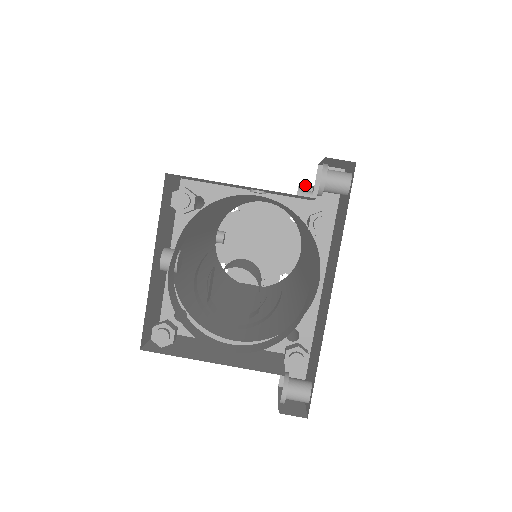
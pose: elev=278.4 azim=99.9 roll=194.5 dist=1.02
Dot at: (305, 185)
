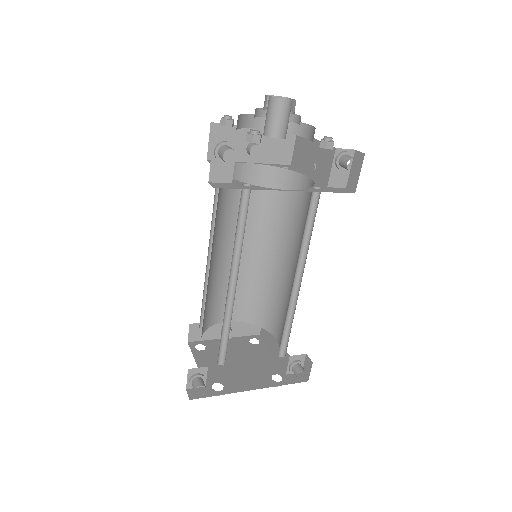
Dot at: (308, 362)
